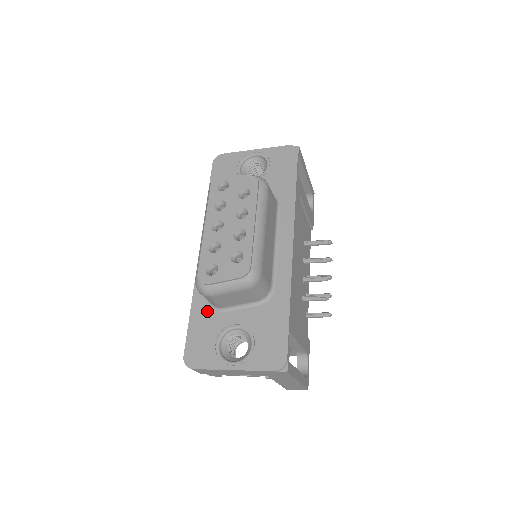
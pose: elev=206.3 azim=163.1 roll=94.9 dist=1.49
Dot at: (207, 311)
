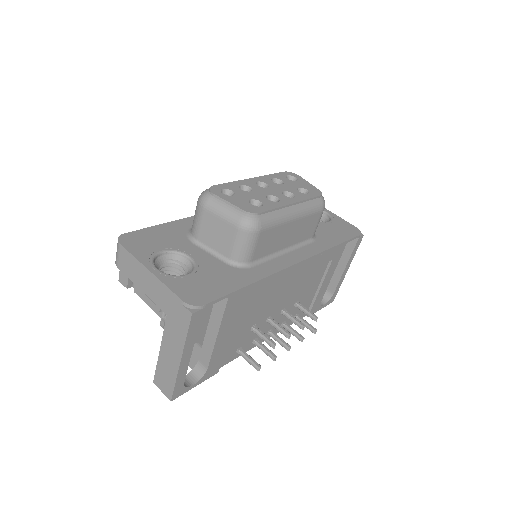
Dot at: (181, 232)
